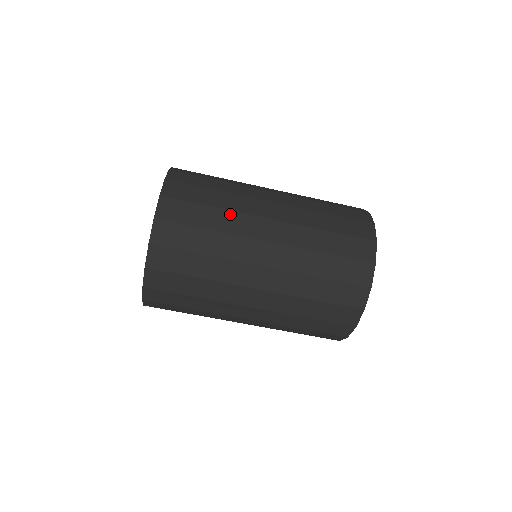
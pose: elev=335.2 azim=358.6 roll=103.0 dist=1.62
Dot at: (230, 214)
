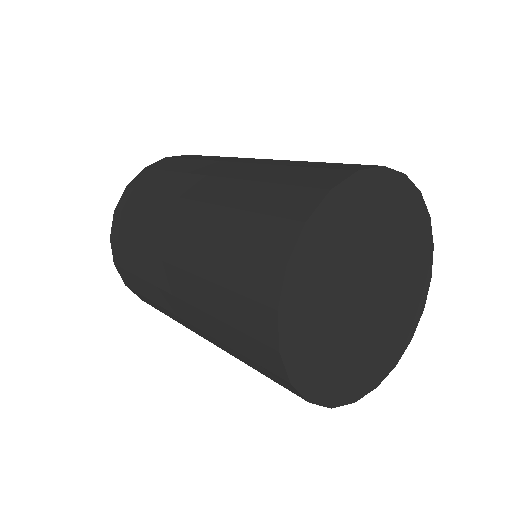
Dot at: (181, 176)
